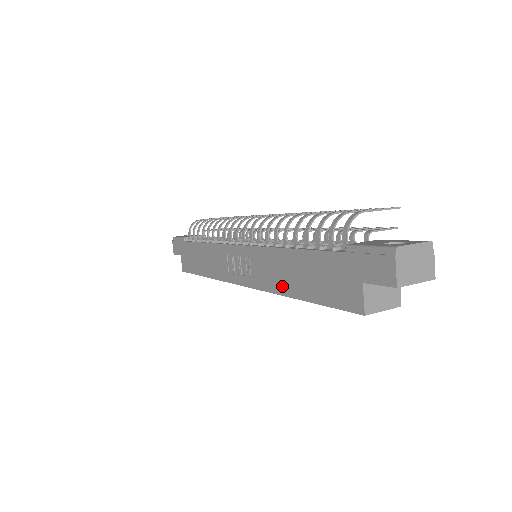
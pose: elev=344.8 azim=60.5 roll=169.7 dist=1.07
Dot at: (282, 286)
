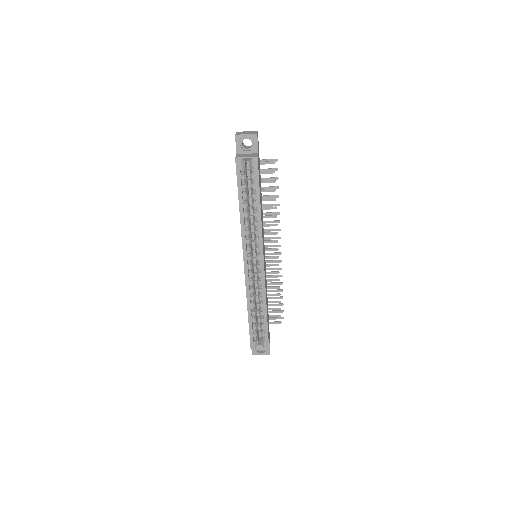
Dot at: occluded
